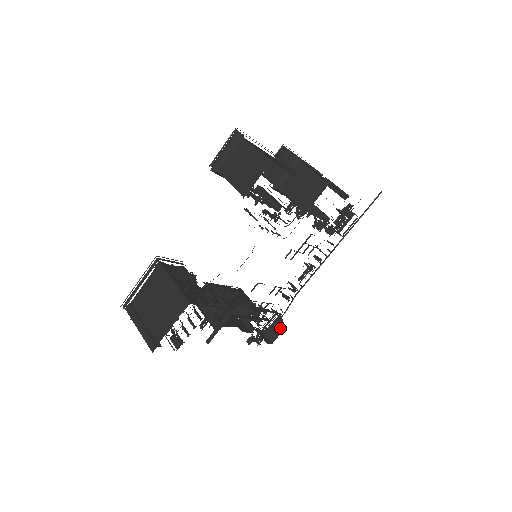
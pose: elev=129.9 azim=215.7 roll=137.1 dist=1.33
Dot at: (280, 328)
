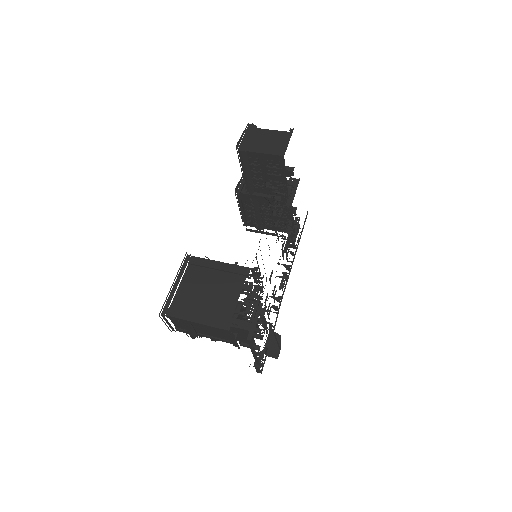
Dot at: (279, 341)
